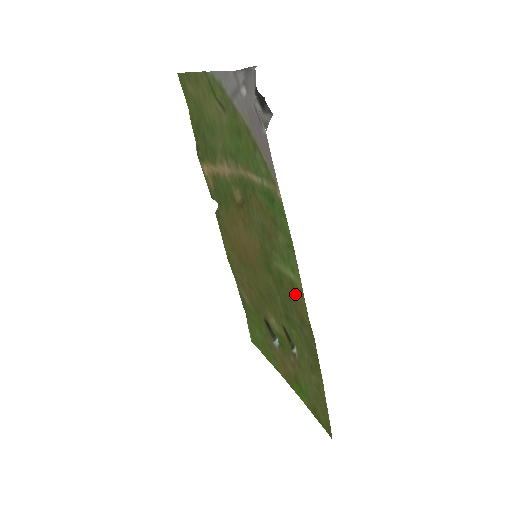
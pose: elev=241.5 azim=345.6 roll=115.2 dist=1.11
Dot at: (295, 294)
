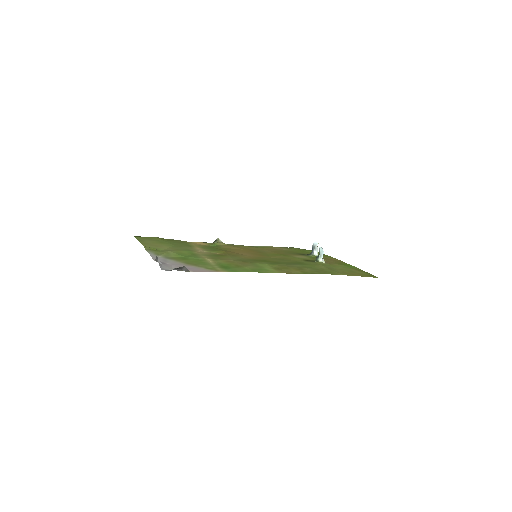
Dot at: (282, 270)
